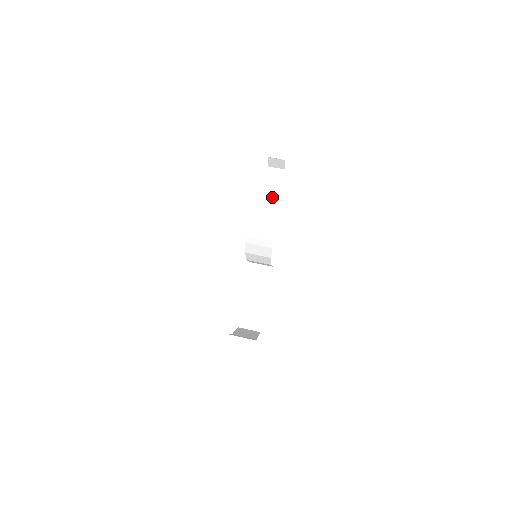
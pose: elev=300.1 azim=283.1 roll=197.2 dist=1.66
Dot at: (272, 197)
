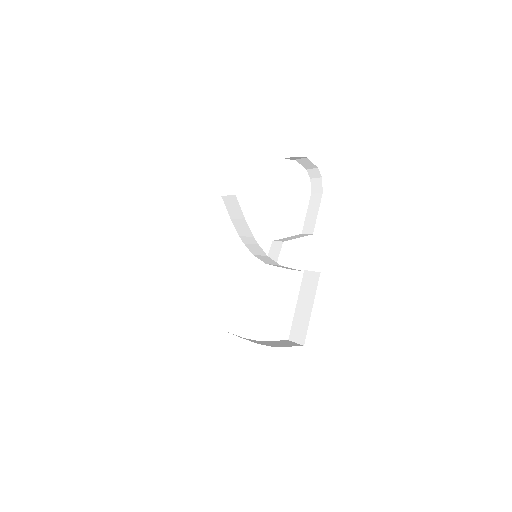
Dot at: (315, 200)
